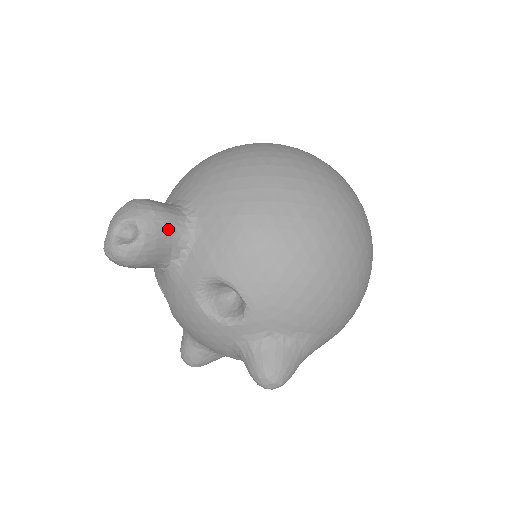
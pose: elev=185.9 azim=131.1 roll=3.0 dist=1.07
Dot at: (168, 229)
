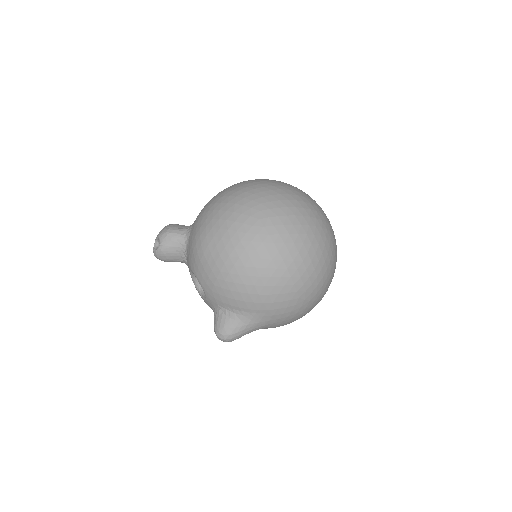
Dot at: (174, 242)
